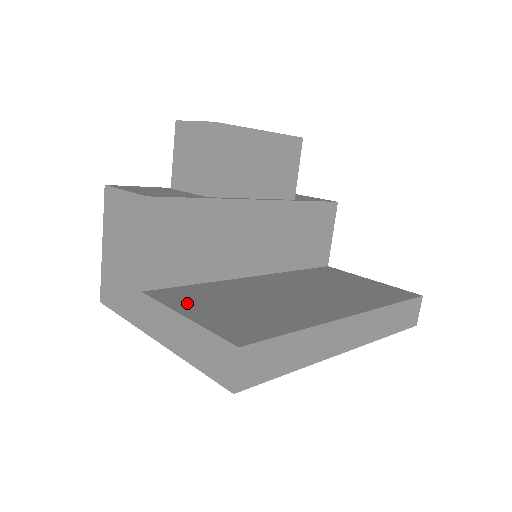
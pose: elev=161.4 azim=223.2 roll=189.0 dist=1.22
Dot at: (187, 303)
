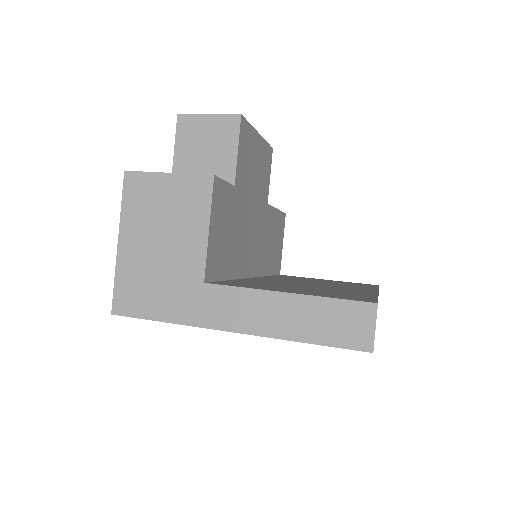
Dot at: (263, 287)
